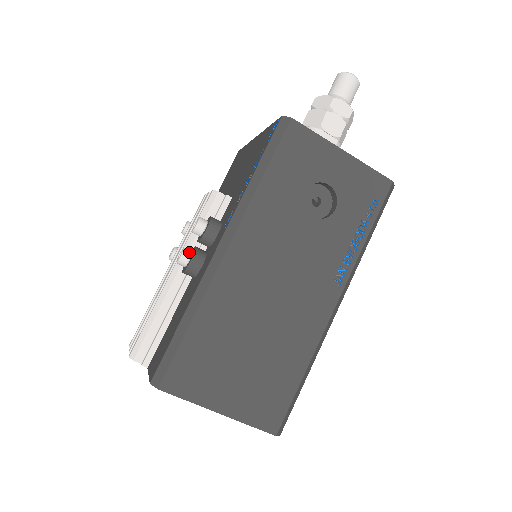
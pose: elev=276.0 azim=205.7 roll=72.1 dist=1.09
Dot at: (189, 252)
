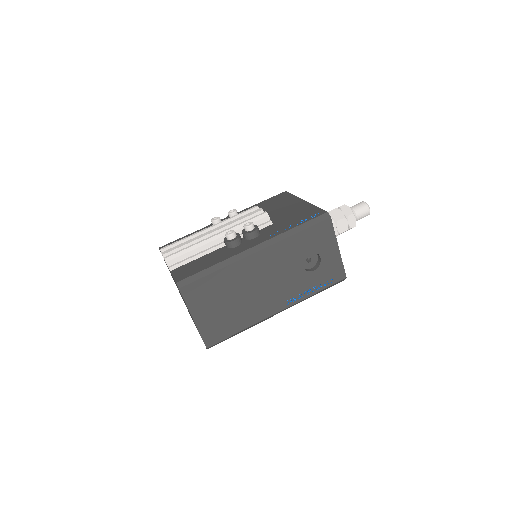
Dot at: (236, 235)
